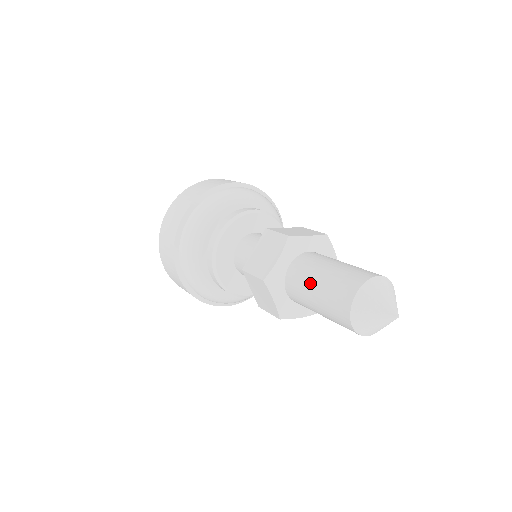
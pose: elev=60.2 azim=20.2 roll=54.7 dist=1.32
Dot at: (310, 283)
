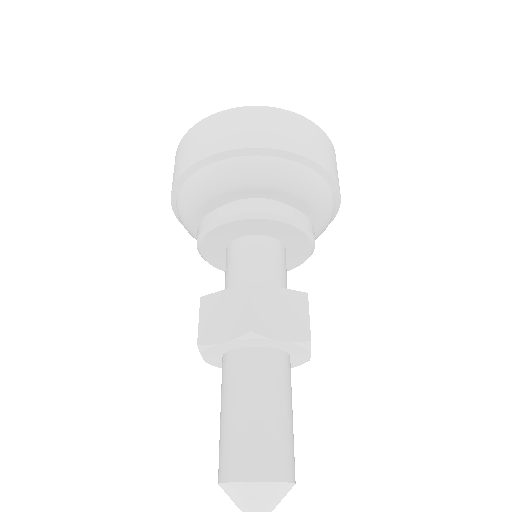
Dot at: occluded
